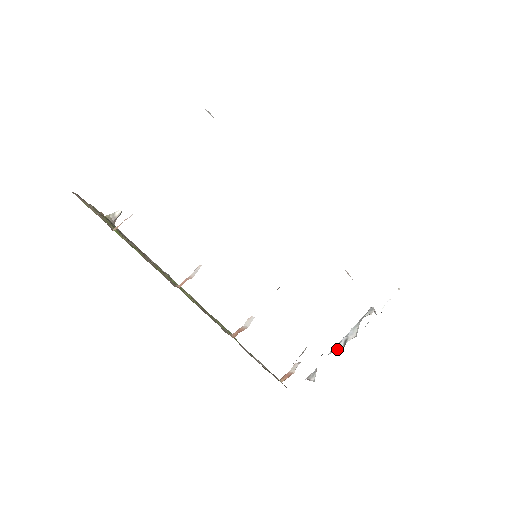
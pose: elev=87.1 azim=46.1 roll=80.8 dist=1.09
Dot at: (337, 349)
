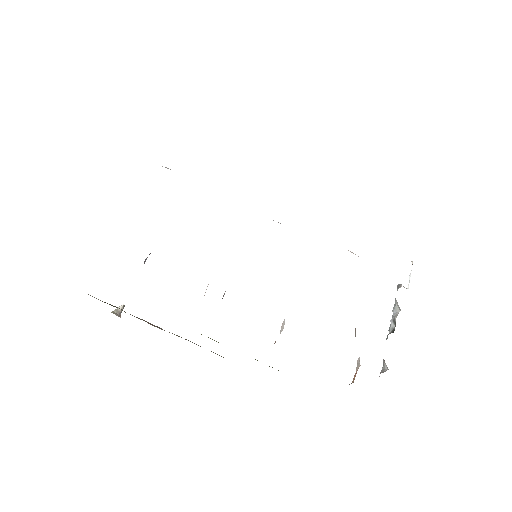
Dot at: (391, 332)
